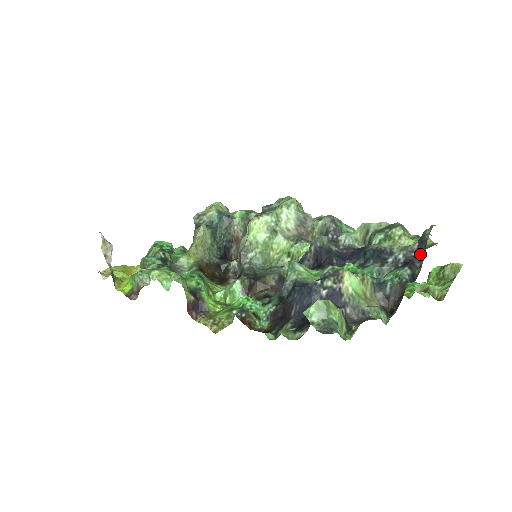
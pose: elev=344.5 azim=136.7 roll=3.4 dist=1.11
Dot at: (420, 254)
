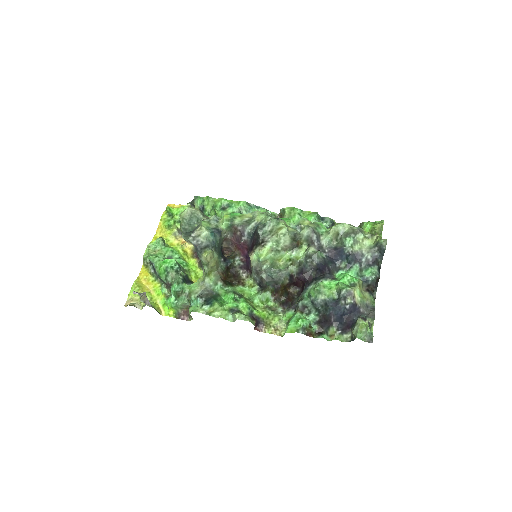
Dot at: (380, 254)
